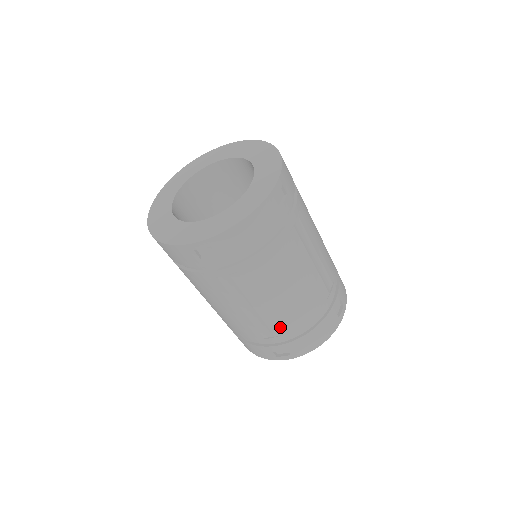
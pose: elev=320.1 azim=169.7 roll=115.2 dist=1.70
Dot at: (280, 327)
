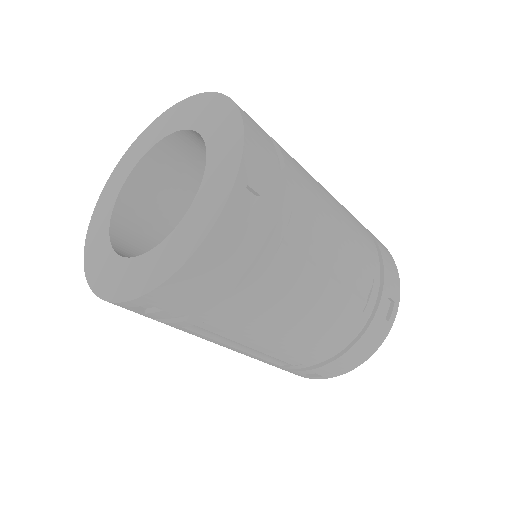
Dot at: (366, 267)
